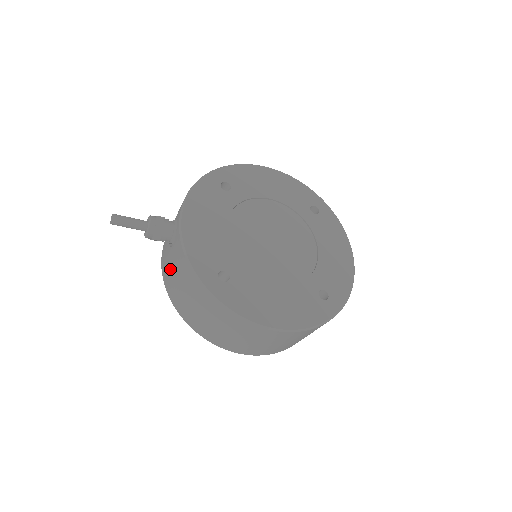
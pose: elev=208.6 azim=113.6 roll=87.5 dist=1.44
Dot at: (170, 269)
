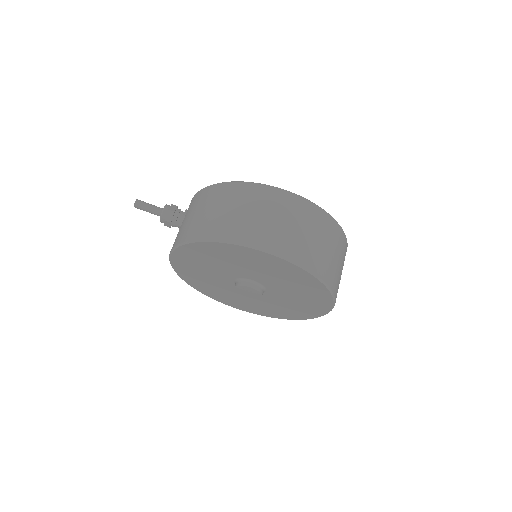
Dot at: (183, 225)
